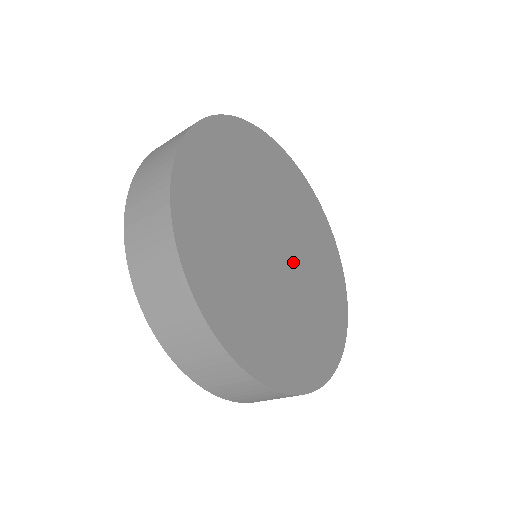
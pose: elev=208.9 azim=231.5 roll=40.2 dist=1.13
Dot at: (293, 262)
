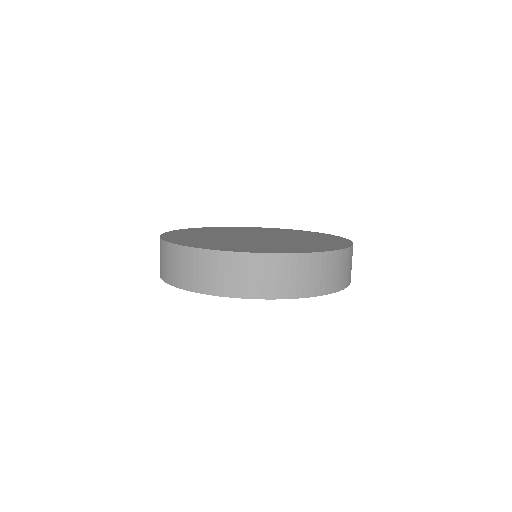
Dot at: (270, 236)
